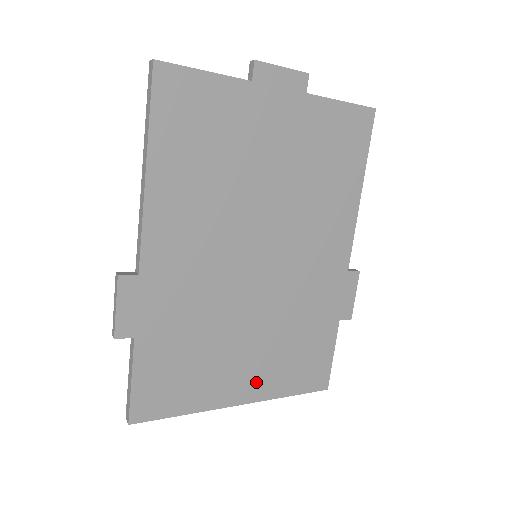
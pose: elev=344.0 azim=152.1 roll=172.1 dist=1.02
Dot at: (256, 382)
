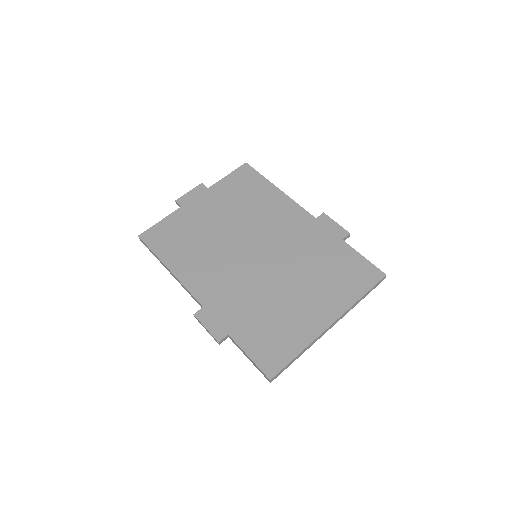
Dot at: (327, 306)
